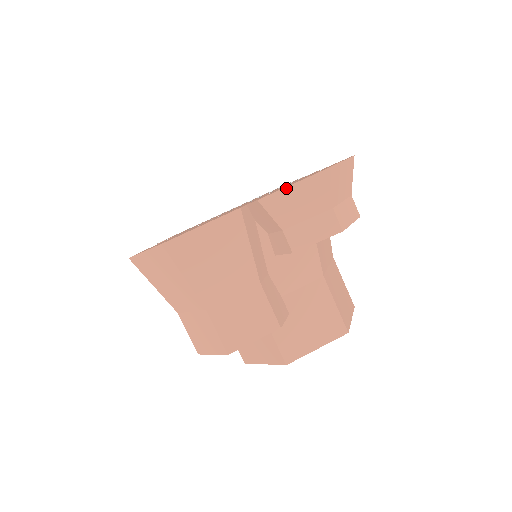
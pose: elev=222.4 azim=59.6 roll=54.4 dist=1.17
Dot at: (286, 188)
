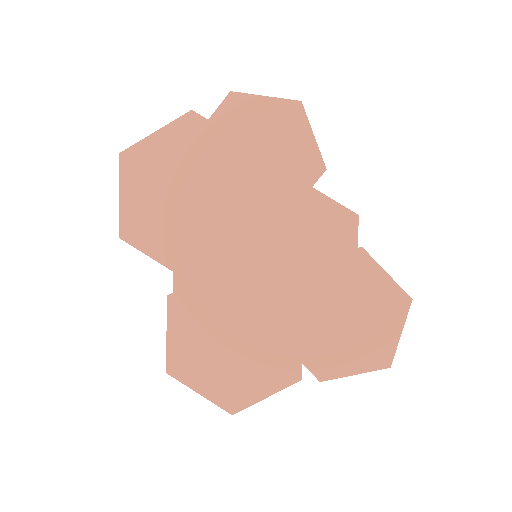
Dot at: occluded
